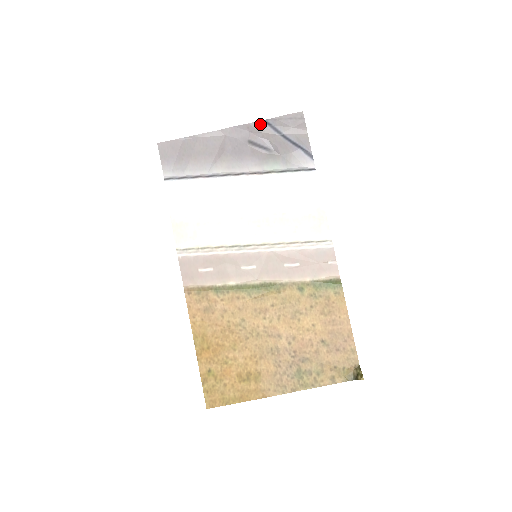
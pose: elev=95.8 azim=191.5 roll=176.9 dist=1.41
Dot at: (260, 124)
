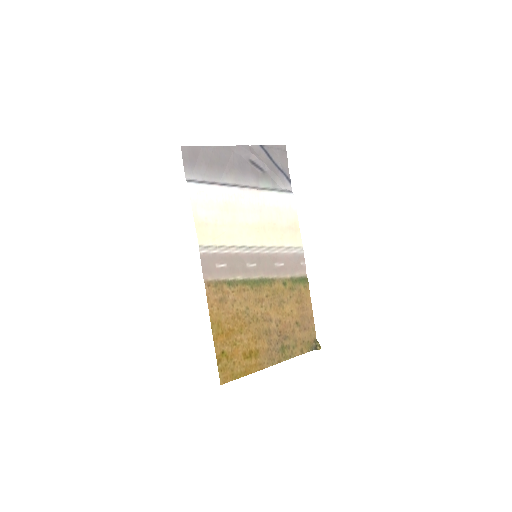
Dot at: (258, 148)
